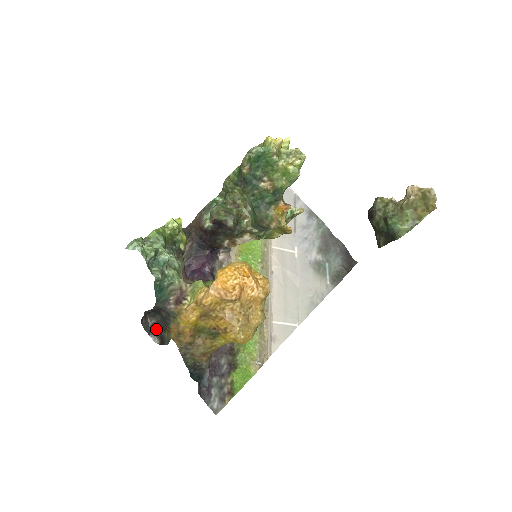
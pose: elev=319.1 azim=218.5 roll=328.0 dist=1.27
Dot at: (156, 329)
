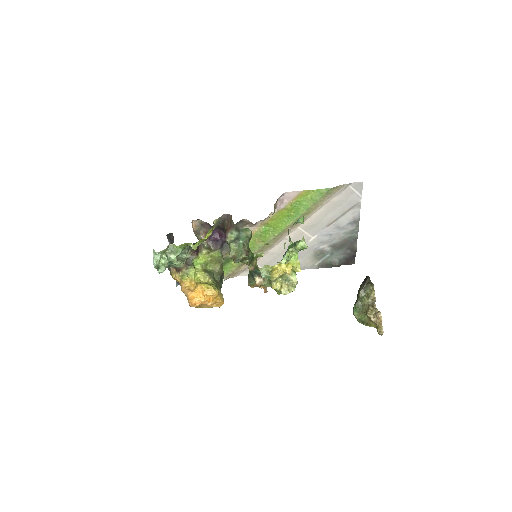
Dot at: (173, 242)
